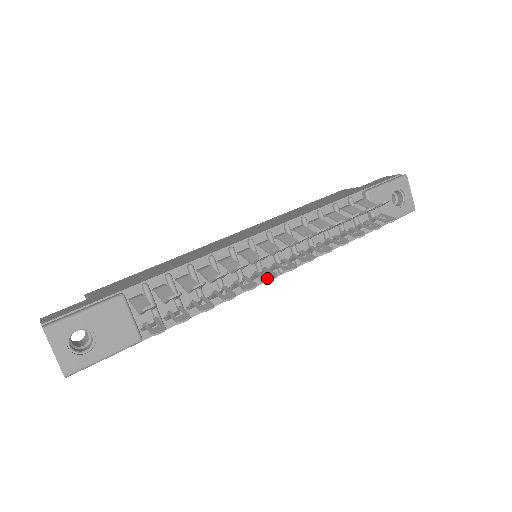
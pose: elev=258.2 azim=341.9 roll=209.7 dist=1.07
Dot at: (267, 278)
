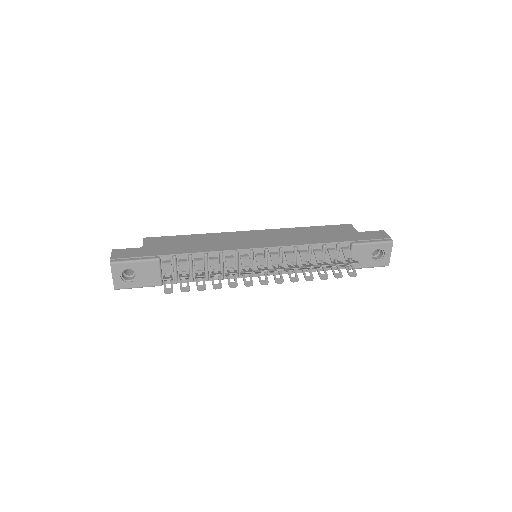
Dot at: (246, 284)
